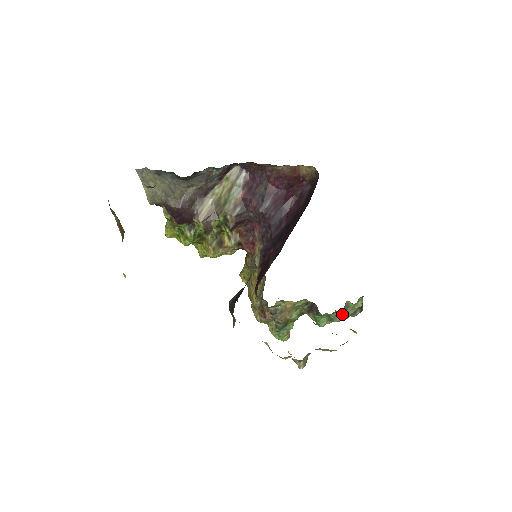
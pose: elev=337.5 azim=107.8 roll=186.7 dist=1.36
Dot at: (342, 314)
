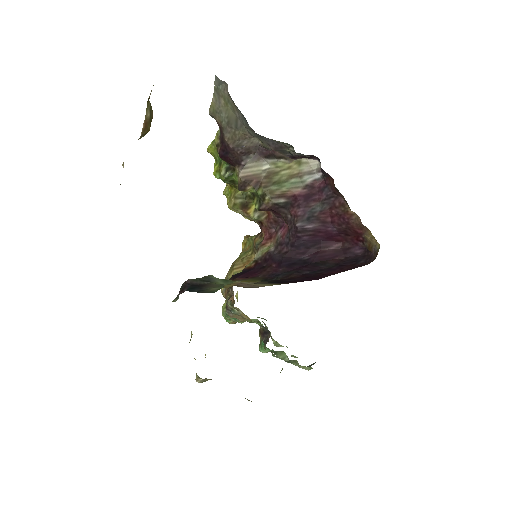
Dot at: (287, 358)
